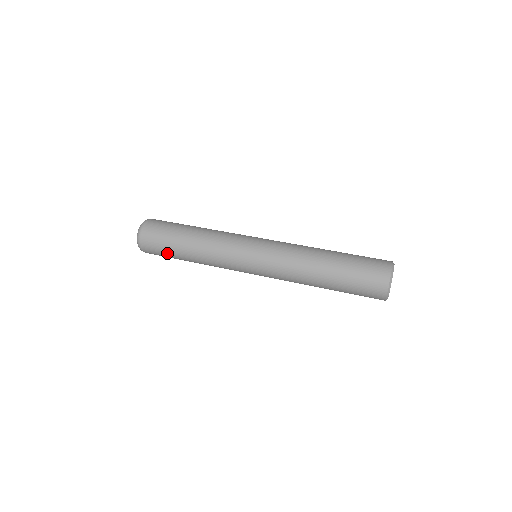
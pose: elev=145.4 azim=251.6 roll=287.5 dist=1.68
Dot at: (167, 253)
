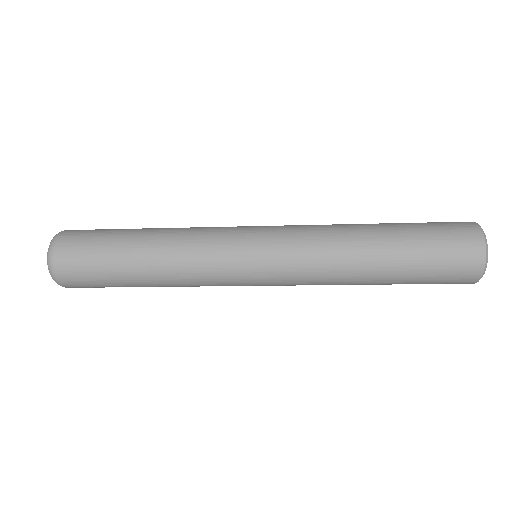
Dot at: (105, 279)
